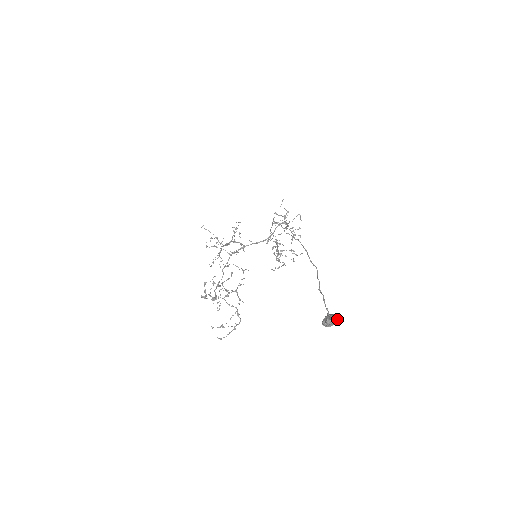
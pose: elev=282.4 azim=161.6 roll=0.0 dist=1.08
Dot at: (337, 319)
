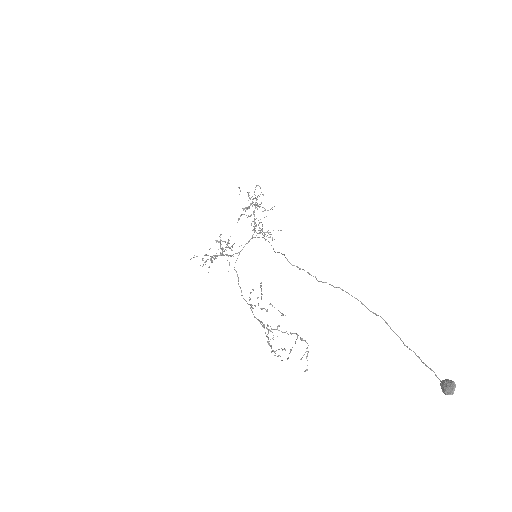
Dot at: occluded
